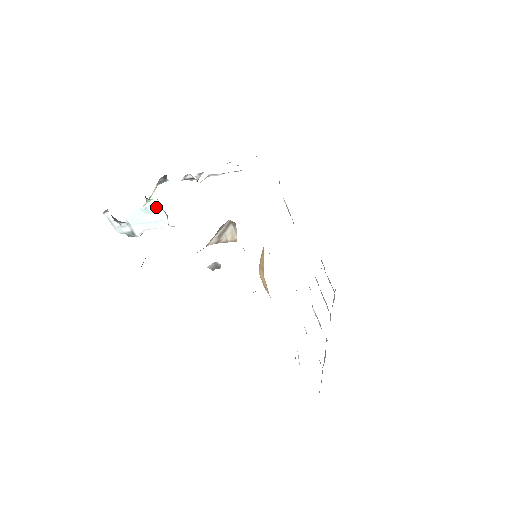
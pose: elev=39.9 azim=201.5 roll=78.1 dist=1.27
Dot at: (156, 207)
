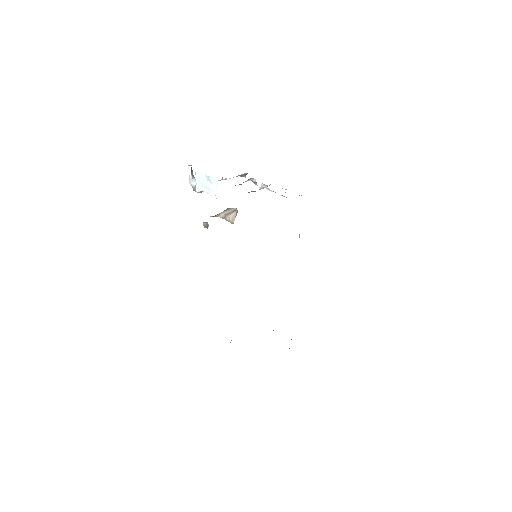
Dot at: (214, 180)
